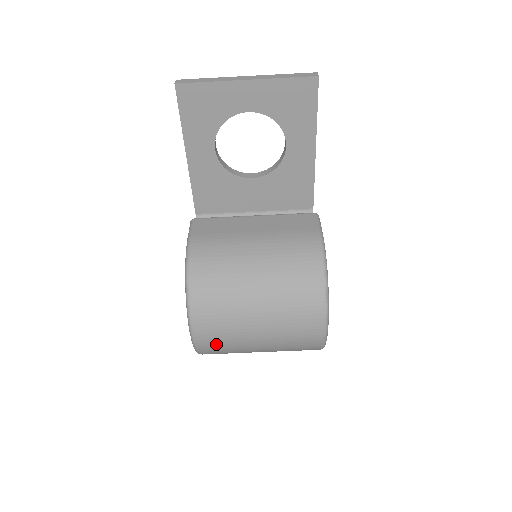
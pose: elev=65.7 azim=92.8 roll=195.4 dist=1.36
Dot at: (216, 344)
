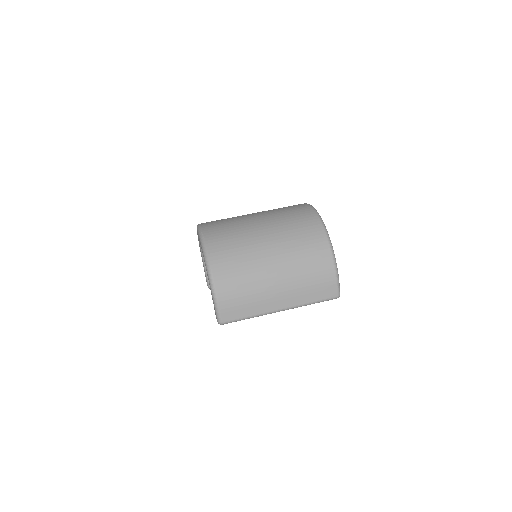
Dot at: (220, 227)
